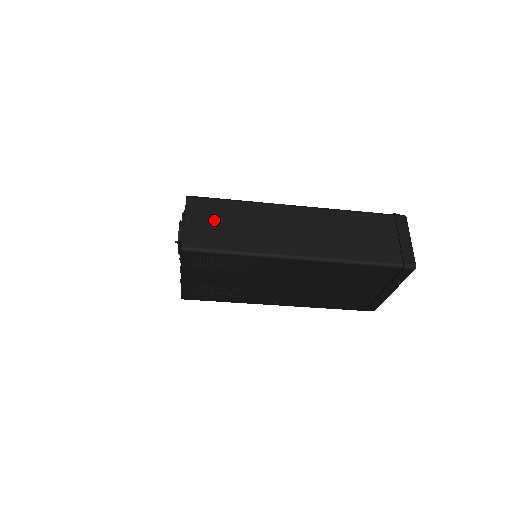
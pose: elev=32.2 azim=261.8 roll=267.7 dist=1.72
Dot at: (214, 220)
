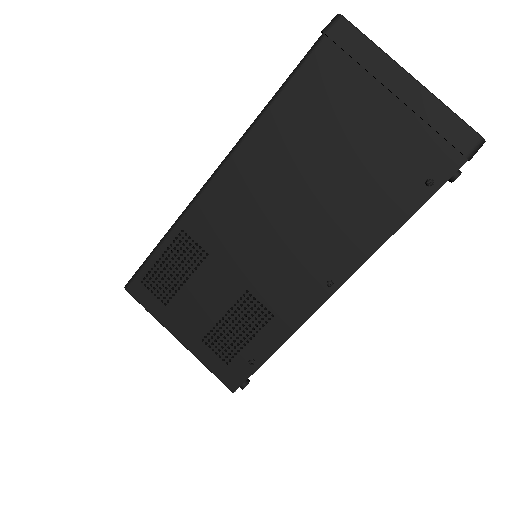
Dot at: occluded
